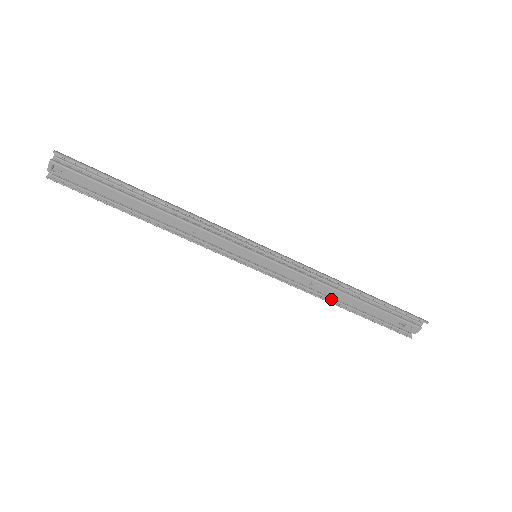
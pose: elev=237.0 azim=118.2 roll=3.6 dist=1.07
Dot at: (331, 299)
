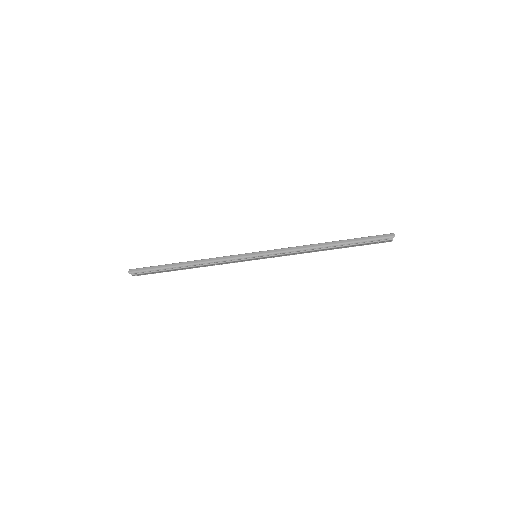
Dot at: (318, 251)
